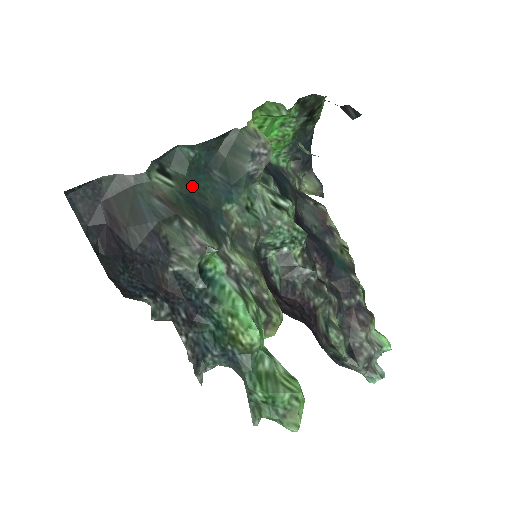
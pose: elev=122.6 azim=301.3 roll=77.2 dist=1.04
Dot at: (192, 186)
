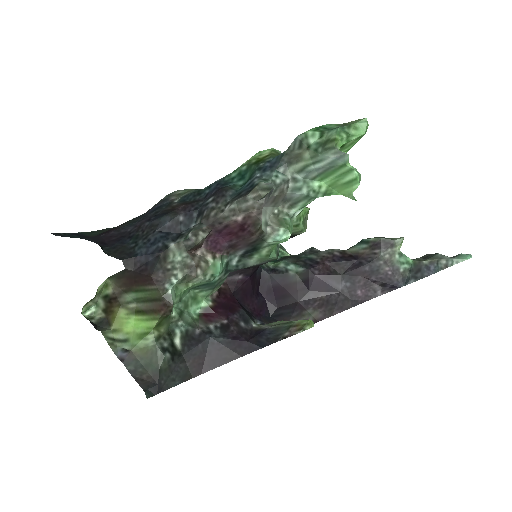
Dot at: occluded
